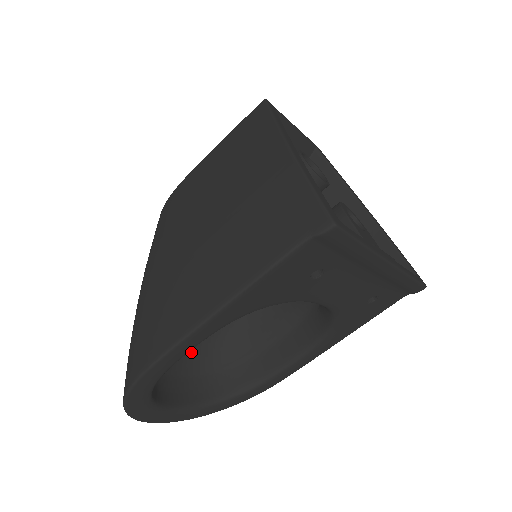
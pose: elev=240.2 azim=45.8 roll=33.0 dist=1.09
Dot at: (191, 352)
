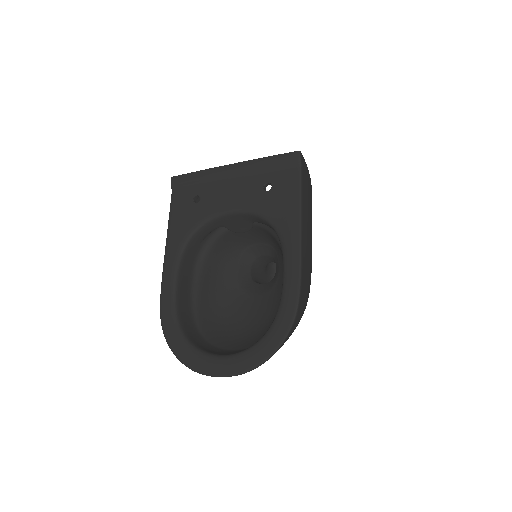
Dot at: (251, 339)
